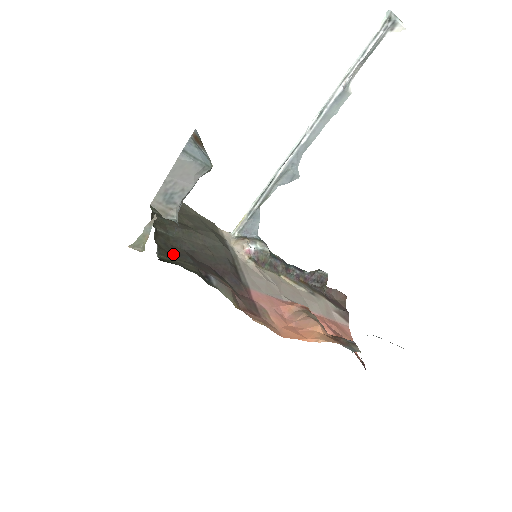
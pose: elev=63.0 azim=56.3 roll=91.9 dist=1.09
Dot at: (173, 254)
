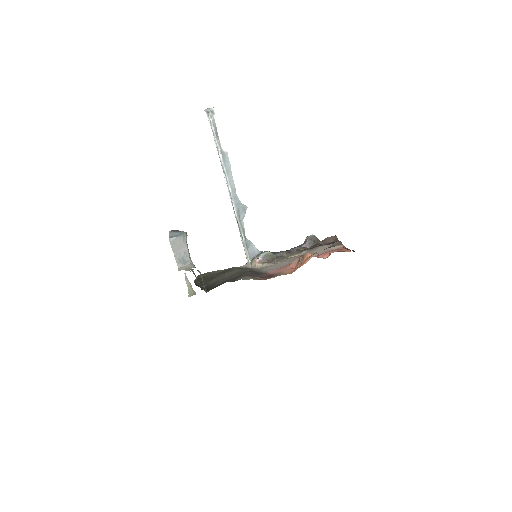
Dot at: occluded
